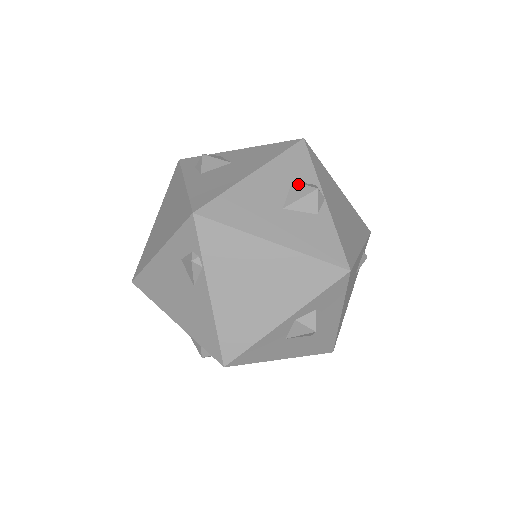
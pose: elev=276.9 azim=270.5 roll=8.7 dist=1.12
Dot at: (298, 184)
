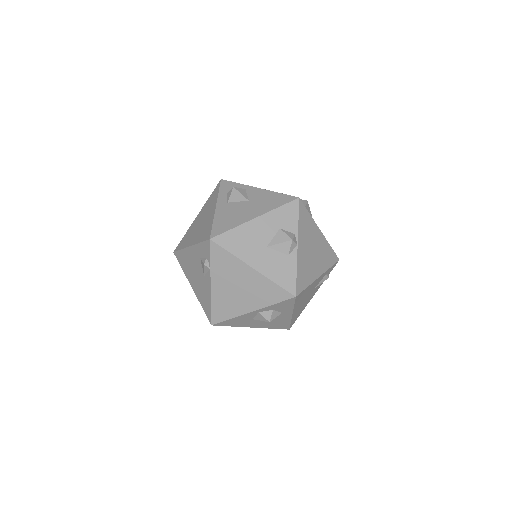
Dot at: (282, 232)
